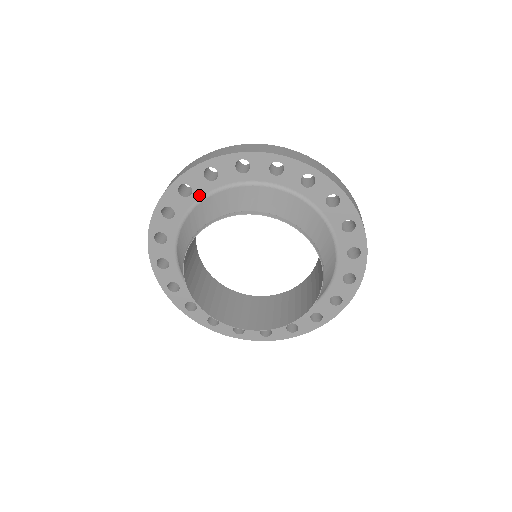
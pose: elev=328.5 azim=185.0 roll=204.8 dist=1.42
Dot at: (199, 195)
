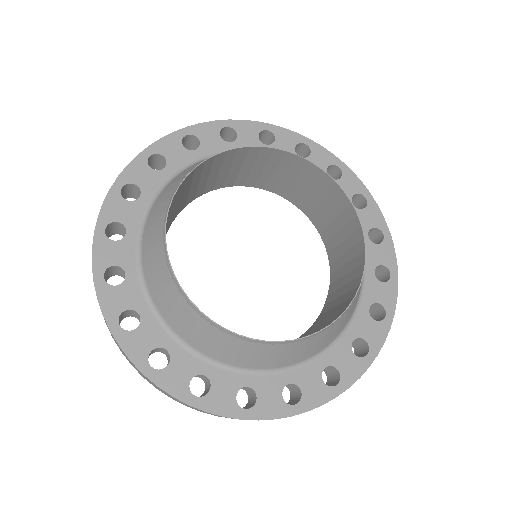
Dot at: (151, 193)
